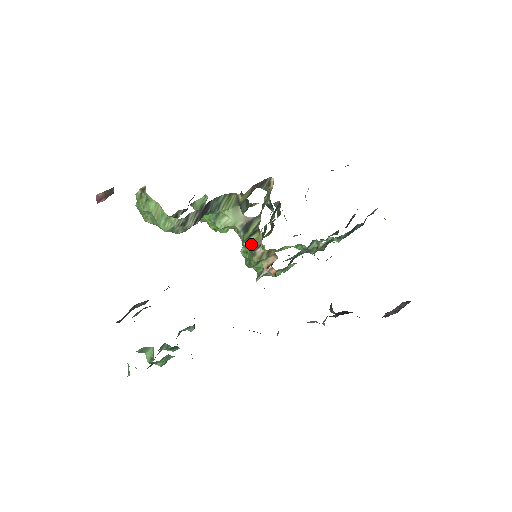
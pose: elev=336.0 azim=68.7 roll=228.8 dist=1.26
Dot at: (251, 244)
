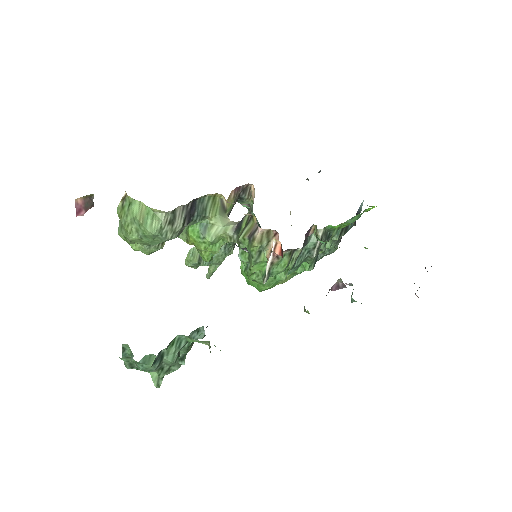
Dot at: (247, 233)
